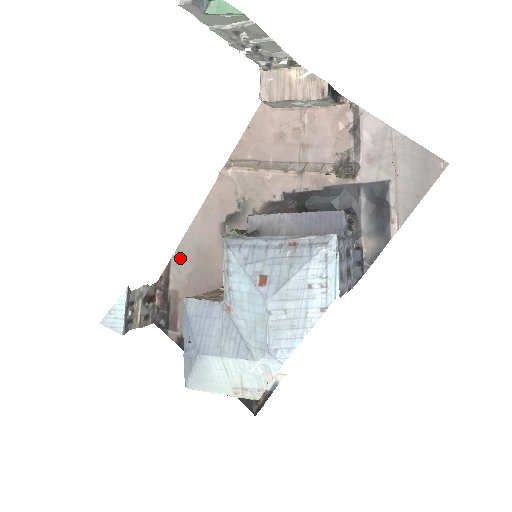
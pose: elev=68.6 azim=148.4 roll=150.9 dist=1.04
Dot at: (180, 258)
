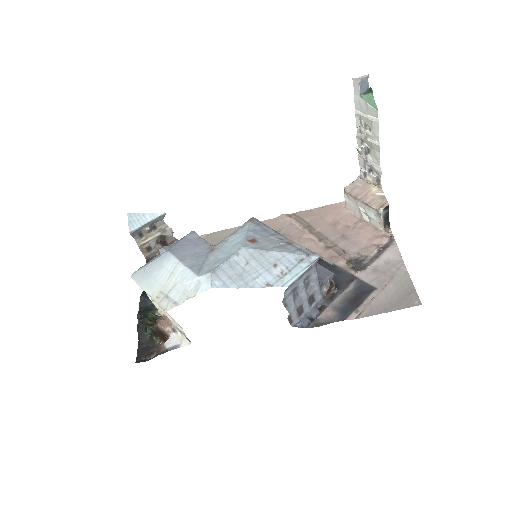
Dot at: (207, 239)
